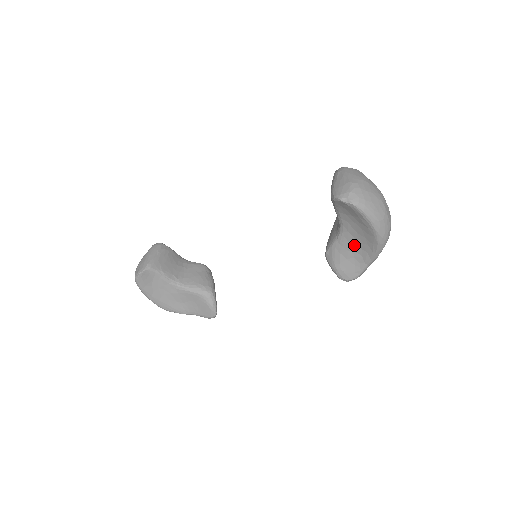
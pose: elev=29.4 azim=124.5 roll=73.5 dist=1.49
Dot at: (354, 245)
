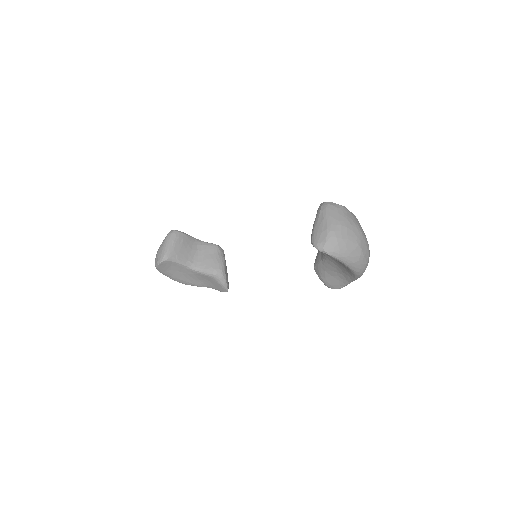
Dot at: (336, 269)
